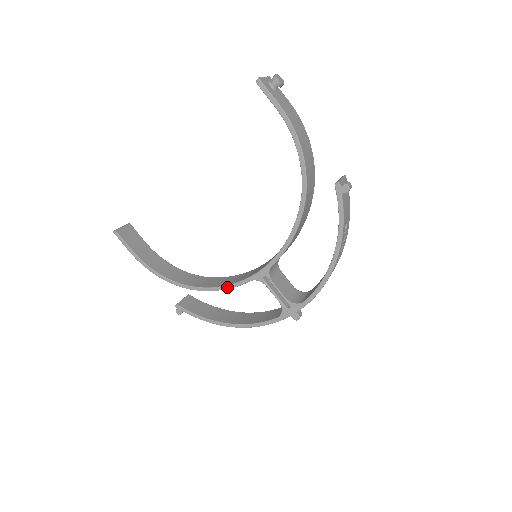
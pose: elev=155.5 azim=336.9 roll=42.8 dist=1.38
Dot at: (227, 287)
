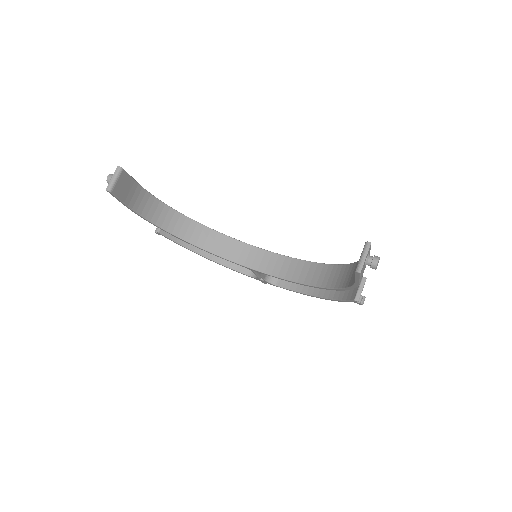
Dot at: (218, 256)
